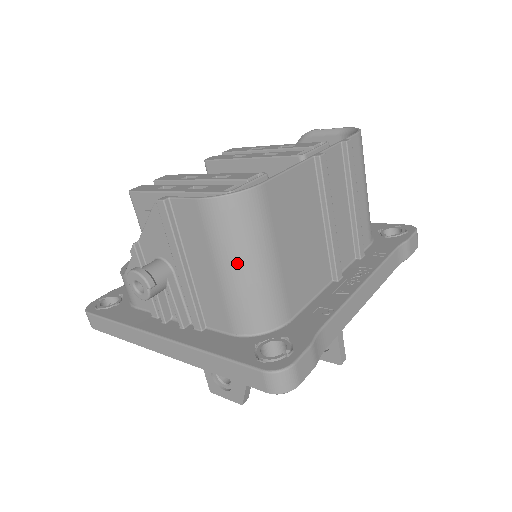
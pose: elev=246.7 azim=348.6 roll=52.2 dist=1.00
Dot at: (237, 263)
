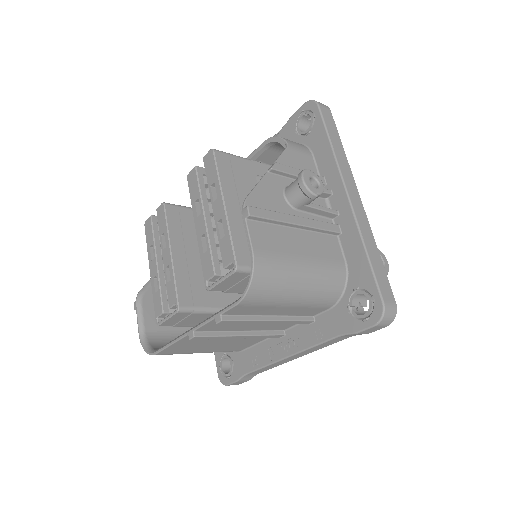
Dot at: occluded
